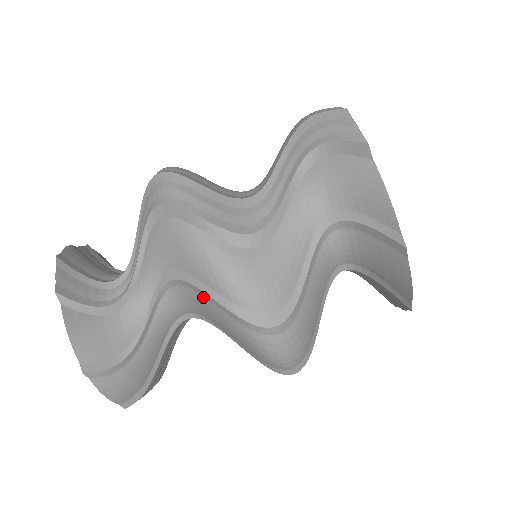
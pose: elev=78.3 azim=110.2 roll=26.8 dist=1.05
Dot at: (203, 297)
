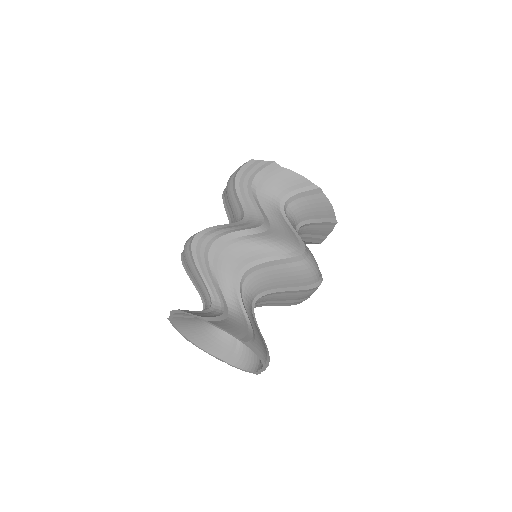
Dot at: (264, 269)
